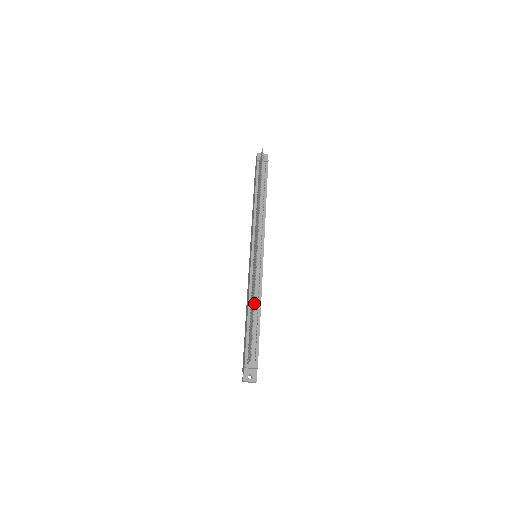
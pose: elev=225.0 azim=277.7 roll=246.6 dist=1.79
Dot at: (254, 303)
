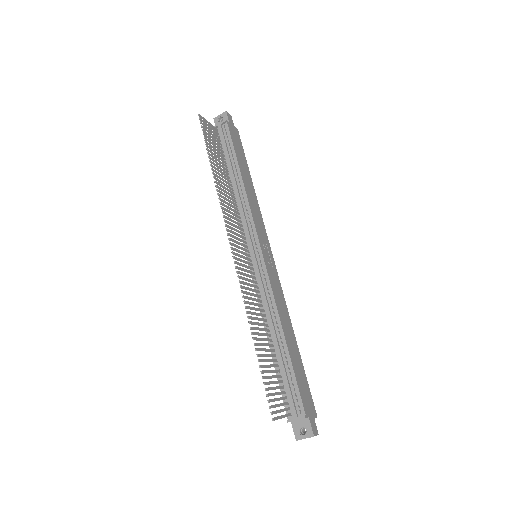
Dot at: (270, 325)
